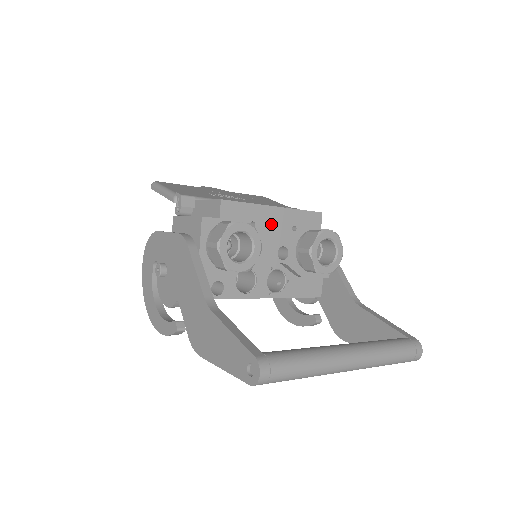
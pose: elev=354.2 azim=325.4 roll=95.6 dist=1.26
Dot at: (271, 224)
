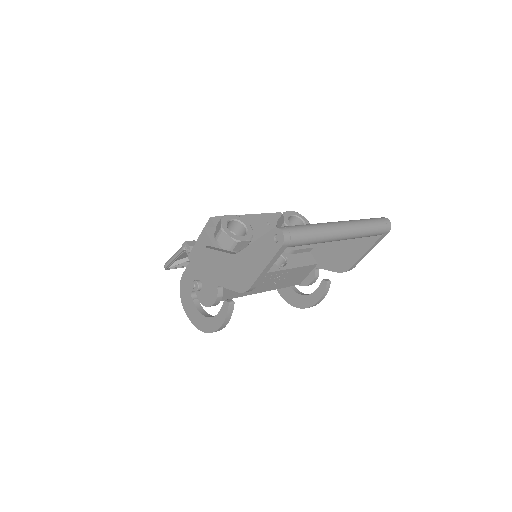
Dot at: (251, 224)
